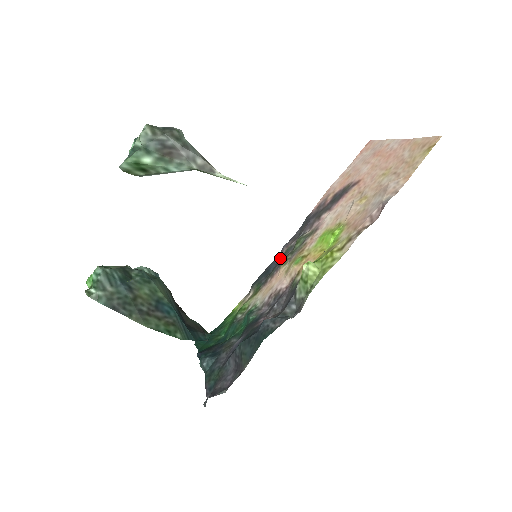
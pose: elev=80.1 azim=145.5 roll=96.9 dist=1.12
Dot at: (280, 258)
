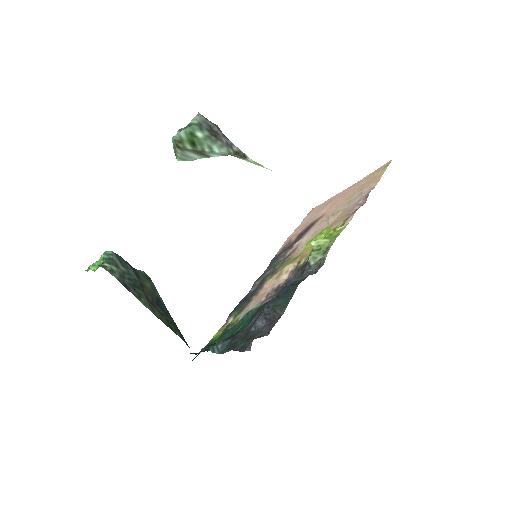
Dot at: (256, 287)
